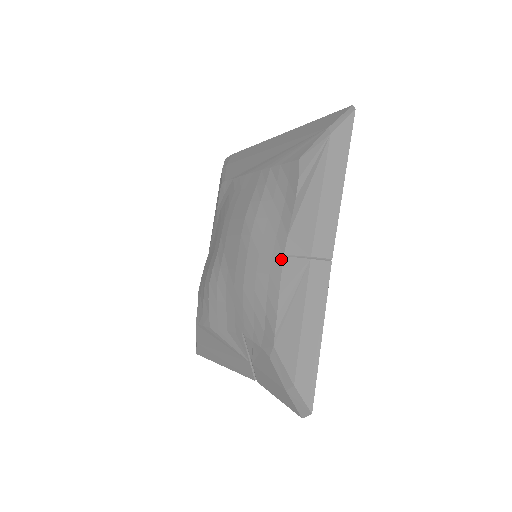
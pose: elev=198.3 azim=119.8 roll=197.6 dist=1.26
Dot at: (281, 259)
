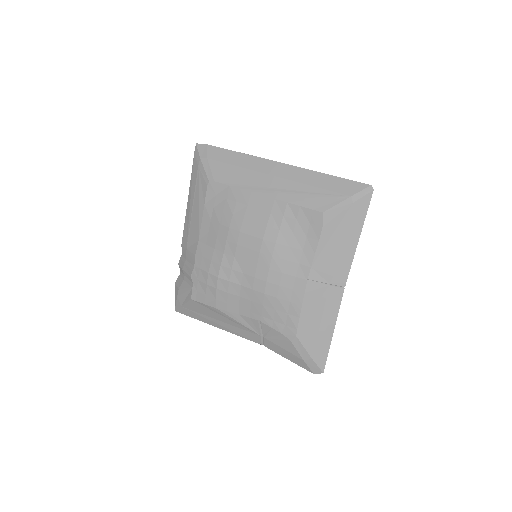
Dot at: (305, 282)
